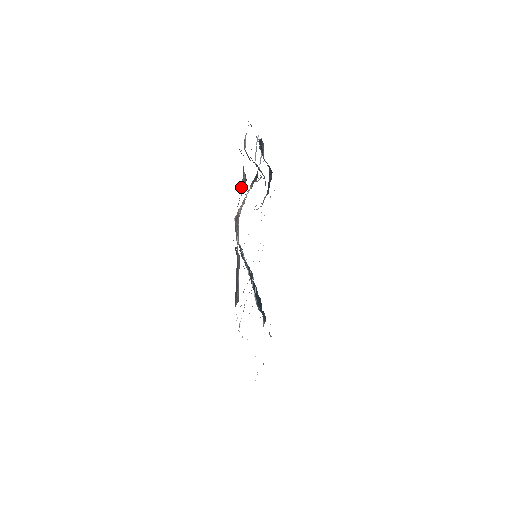
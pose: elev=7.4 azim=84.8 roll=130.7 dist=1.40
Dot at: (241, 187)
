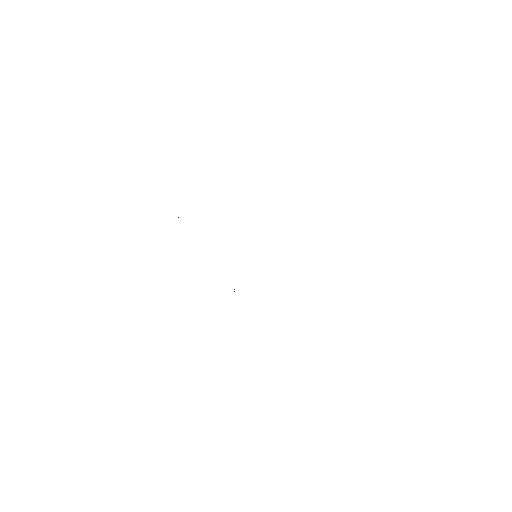
Dot at: occluded
